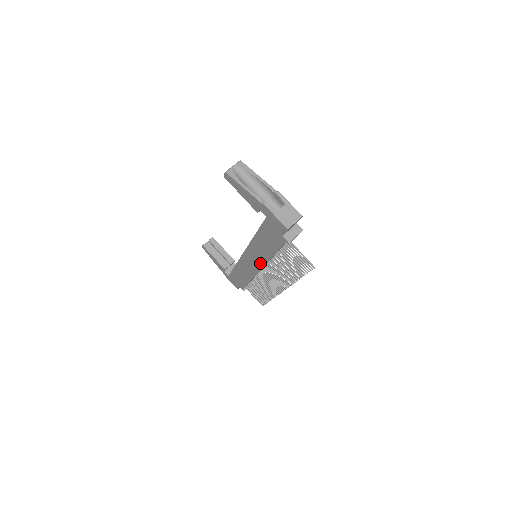
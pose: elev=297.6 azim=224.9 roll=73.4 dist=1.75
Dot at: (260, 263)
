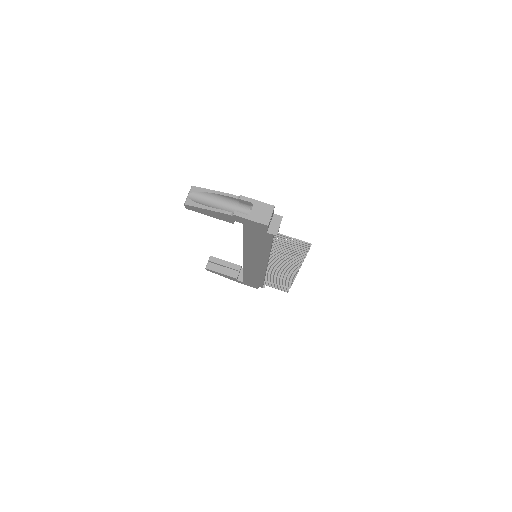
Dot at: (263, 261)
